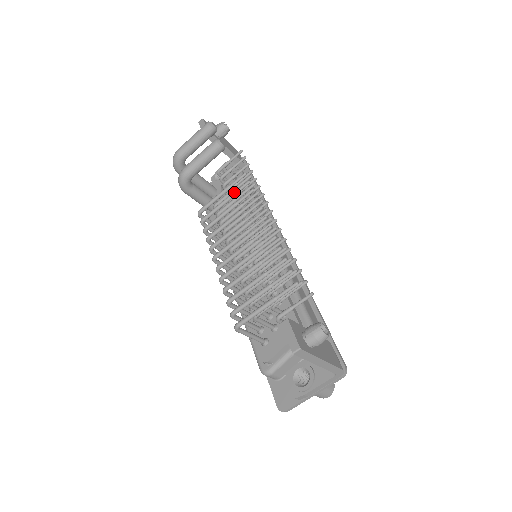
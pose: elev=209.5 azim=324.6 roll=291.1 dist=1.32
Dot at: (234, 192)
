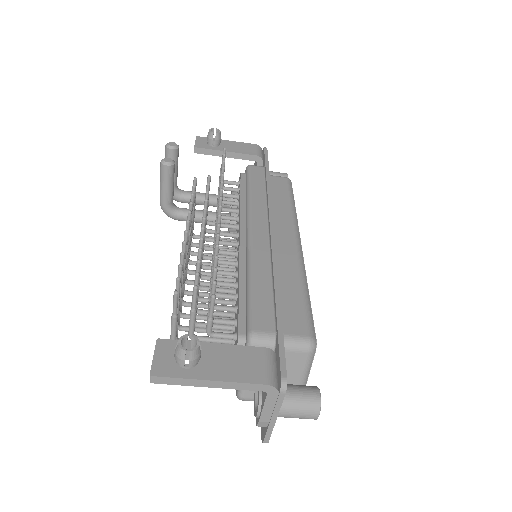
Dot at: occluded
